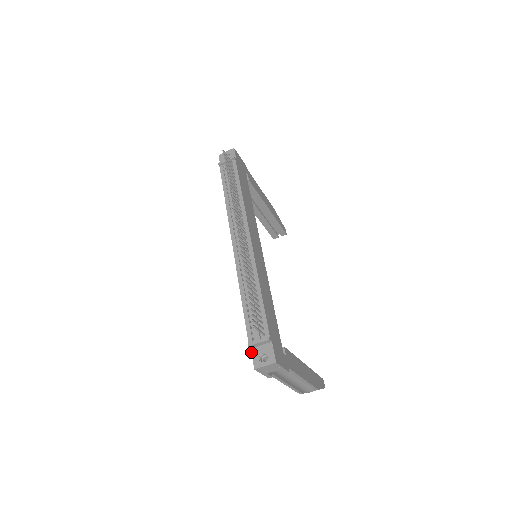
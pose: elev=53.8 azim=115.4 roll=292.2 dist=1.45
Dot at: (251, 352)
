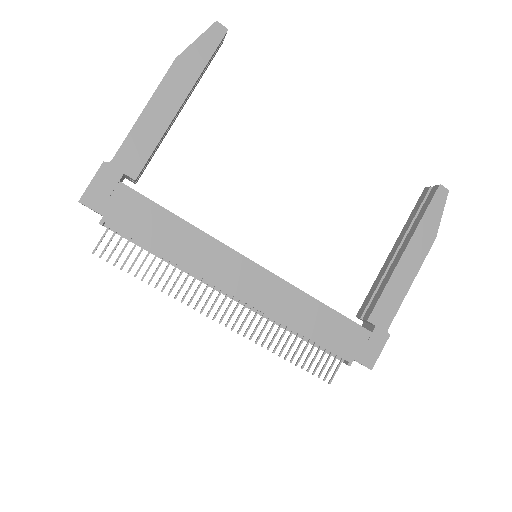
Dot at: occluded
